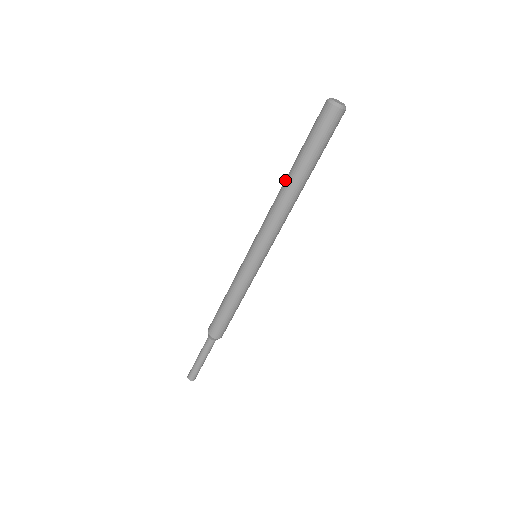
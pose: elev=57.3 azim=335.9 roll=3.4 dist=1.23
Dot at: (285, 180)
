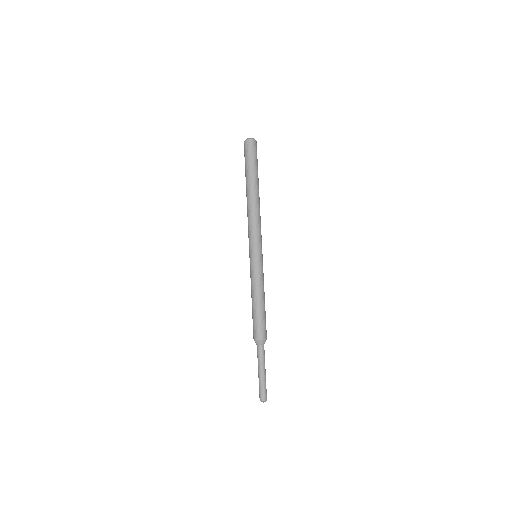
Dot at: (246, 195)
